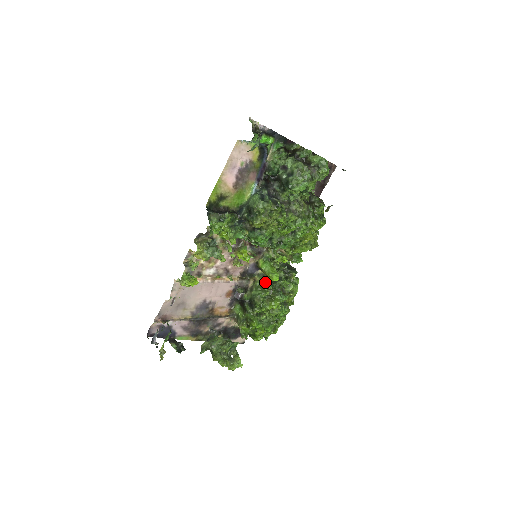
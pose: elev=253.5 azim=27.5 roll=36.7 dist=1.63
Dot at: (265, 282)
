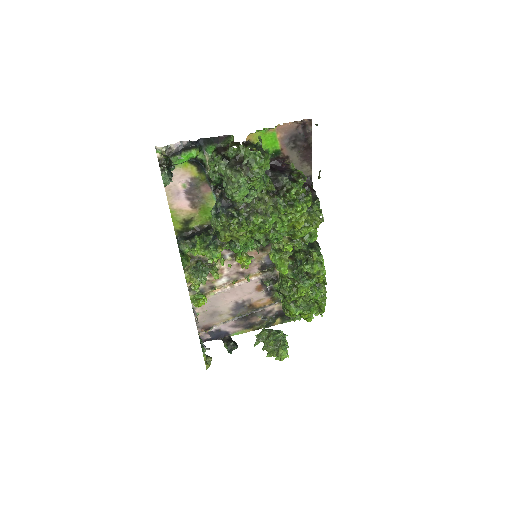
Dot at: occluded
